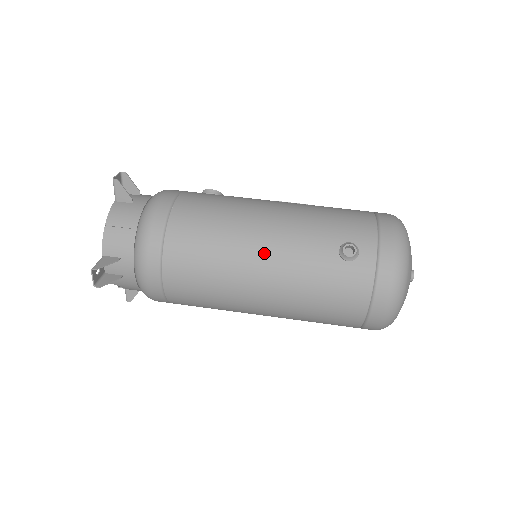
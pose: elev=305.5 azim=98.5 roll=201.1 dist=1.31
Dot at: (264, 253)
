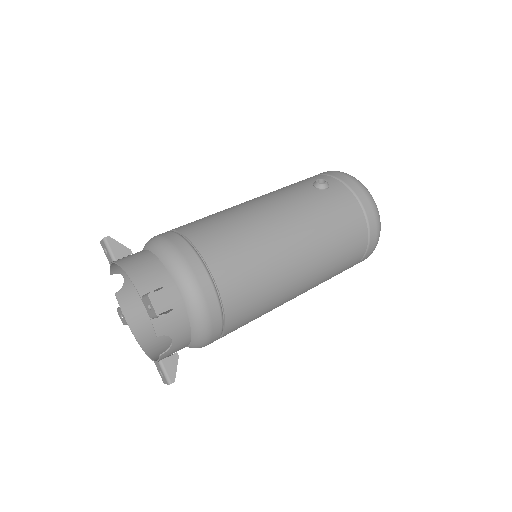
Dot at: (274, 212)
